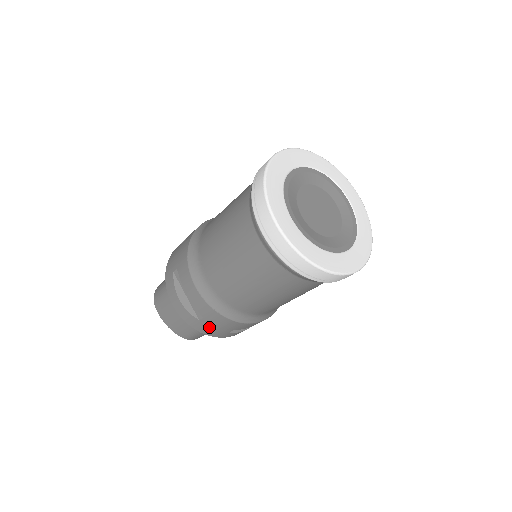
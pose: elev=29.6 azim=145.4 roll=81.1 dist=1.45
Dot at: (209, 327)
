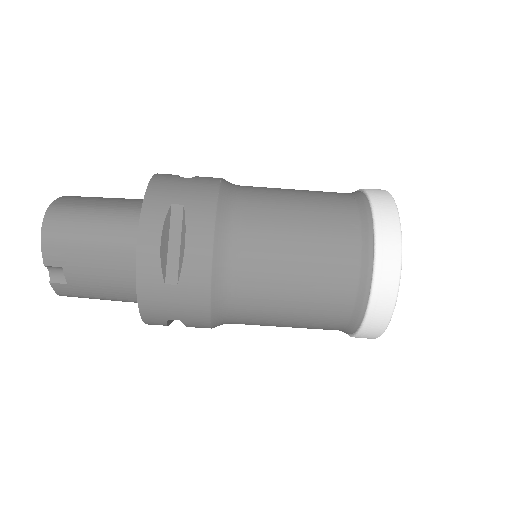
Dot at: (175, 183)
